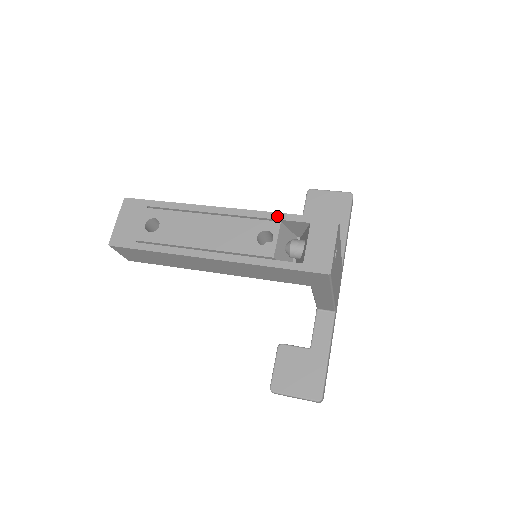
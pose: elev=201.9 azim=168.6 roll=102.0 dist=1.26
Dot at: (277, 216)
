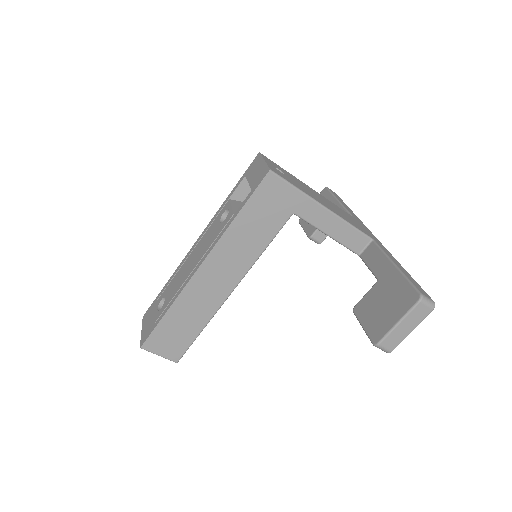
Dot at: (226, 201)
